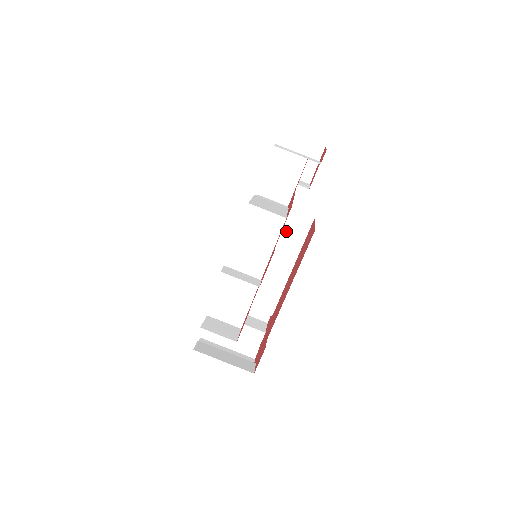
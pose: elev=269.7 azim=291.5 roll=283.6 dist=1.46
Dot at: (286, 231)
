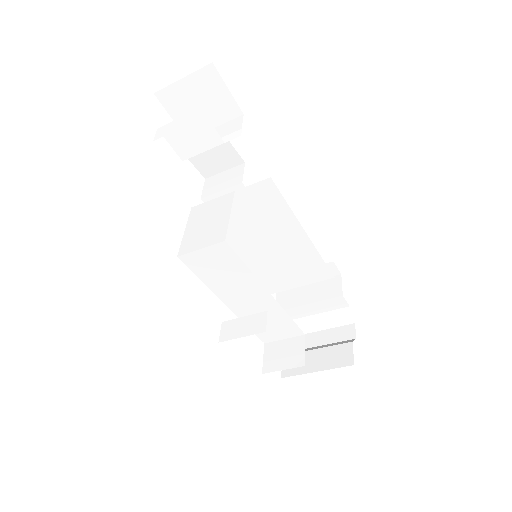
Dot at: (258, 210)
